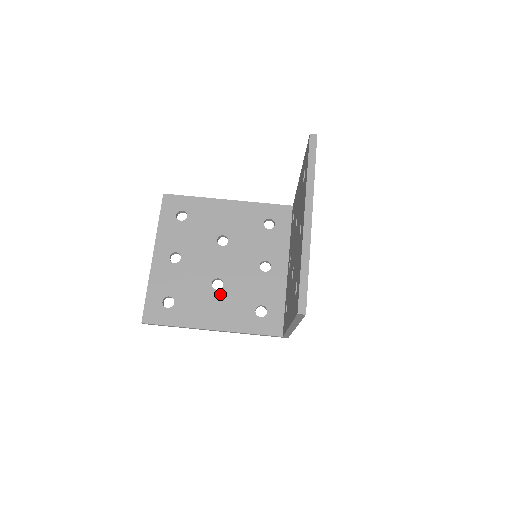
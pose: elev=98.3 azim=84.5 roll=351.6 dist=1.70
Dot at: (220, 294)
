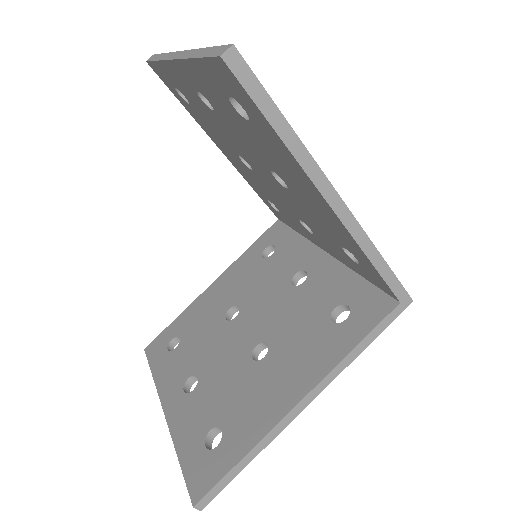
Dot at: (272, 357)
